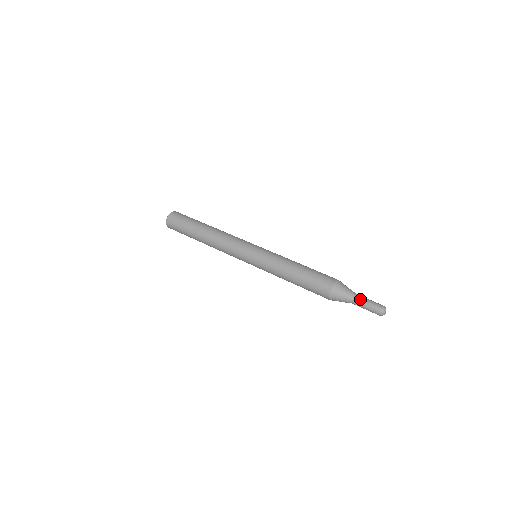
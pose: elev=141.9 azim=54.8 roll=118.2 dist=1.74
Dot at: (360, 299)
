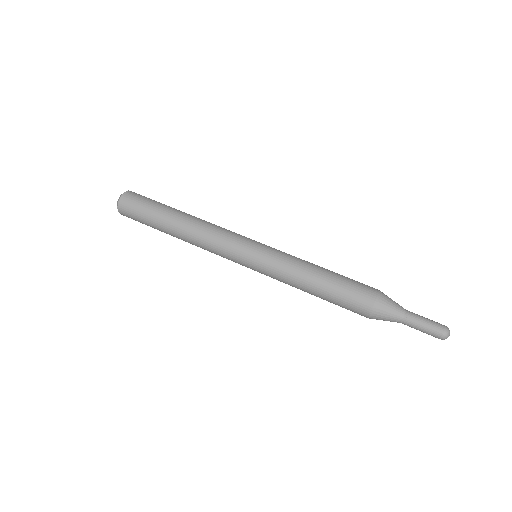
Dot at: (412, 323)
